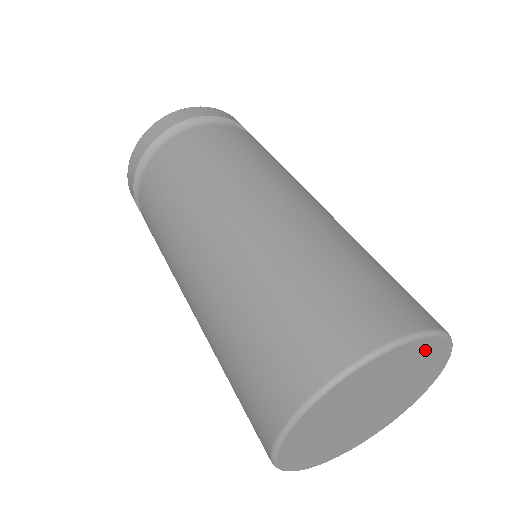
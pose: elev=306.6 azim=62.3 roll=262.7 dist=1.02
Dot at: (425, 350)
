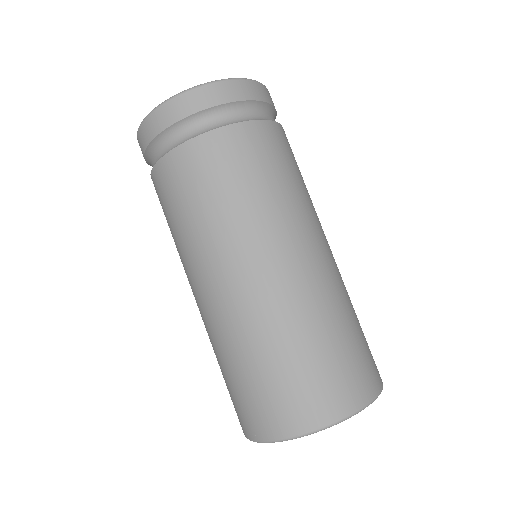
Dot at: occluded
